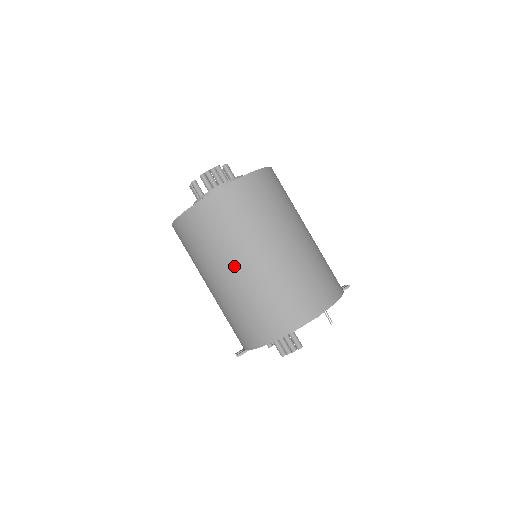
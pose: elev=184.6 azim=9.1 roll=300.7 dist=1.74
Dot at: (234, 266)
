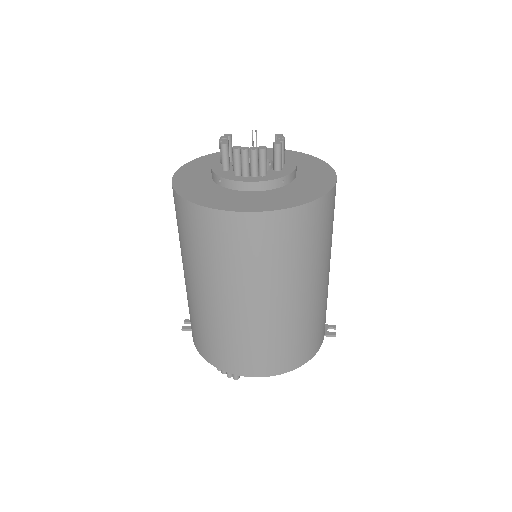
Dot at: (207, 289)
